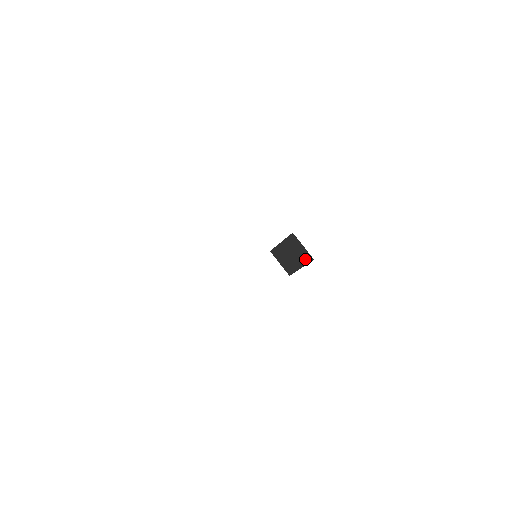
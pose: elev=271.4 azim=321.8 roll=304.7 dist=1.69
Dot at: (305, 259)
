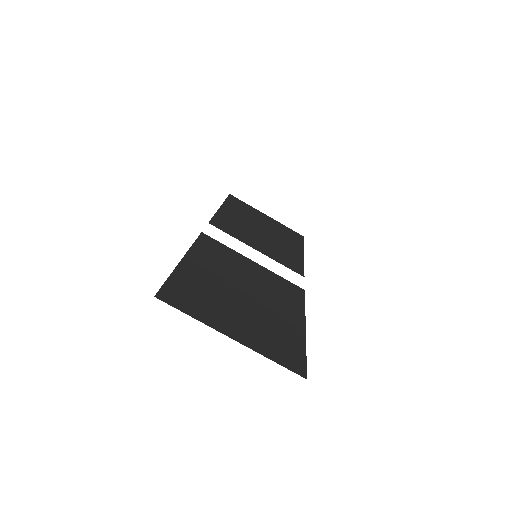
Dot at: (288, 308)
